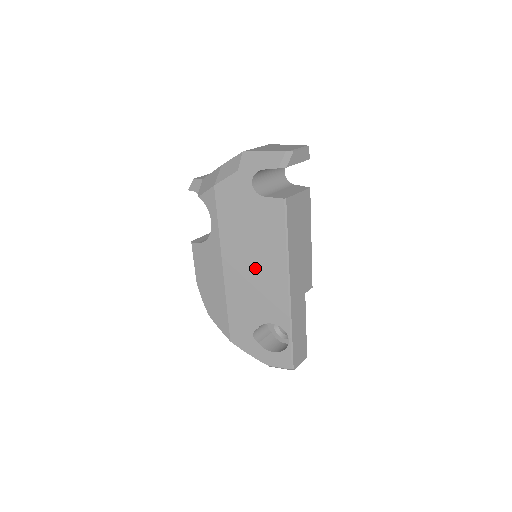
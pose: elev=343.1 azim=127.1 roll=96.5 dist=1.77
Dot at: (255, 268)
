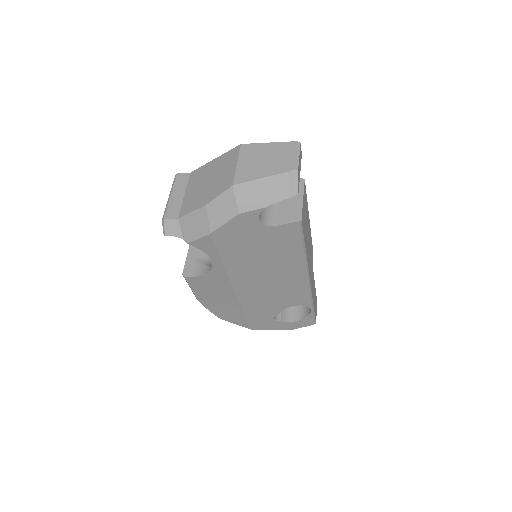
Dot at: (271, 279)
